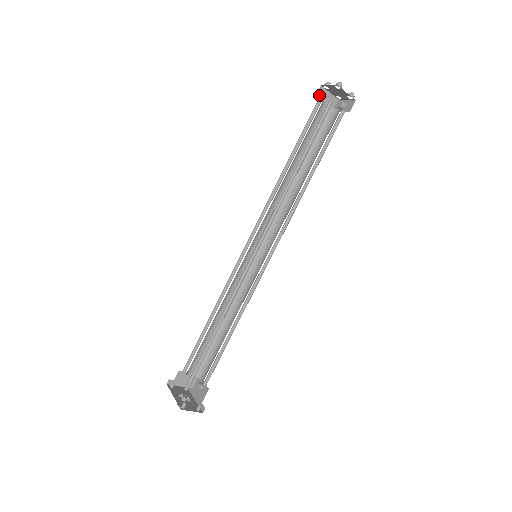
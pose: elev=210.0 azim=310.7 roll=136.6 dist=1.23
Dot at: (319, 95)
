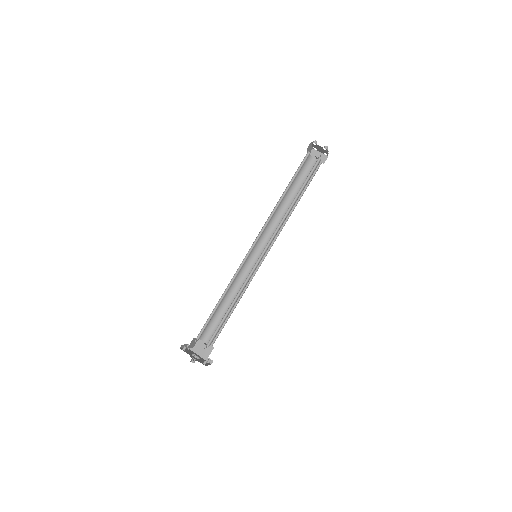
Dot at: (308, 147)
